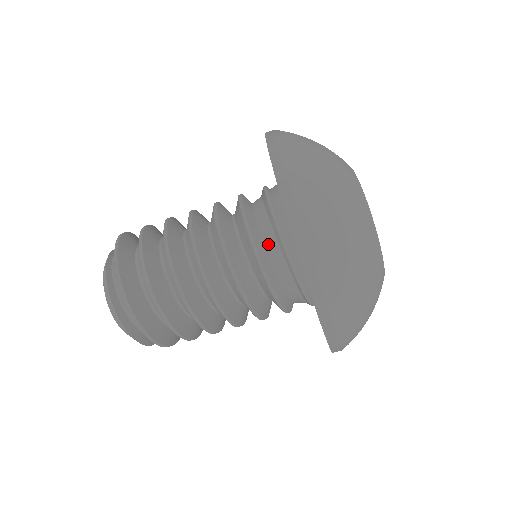
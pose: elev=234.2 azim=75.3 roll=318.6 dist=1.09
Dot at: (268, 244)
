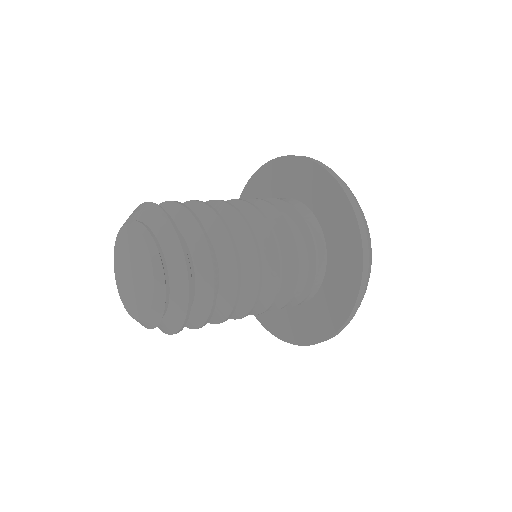
Dot at: occluded
